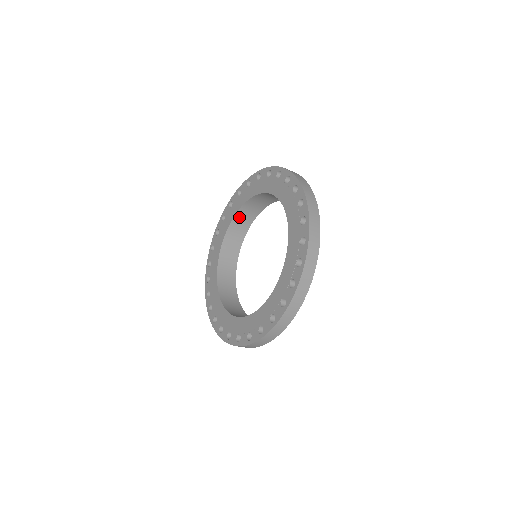
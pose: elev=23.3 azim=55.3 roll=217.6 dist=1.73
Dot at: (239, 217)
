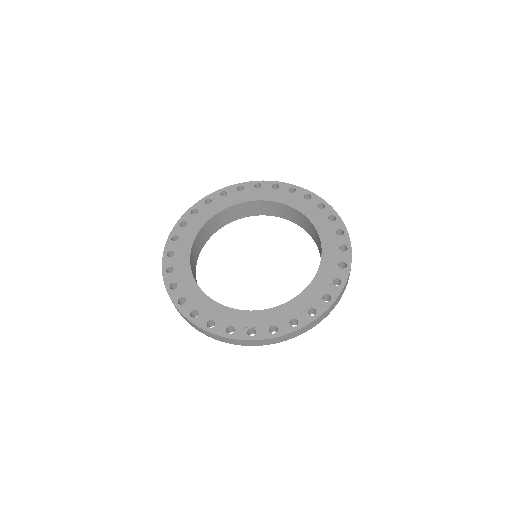
Dot at: (284, 207)
